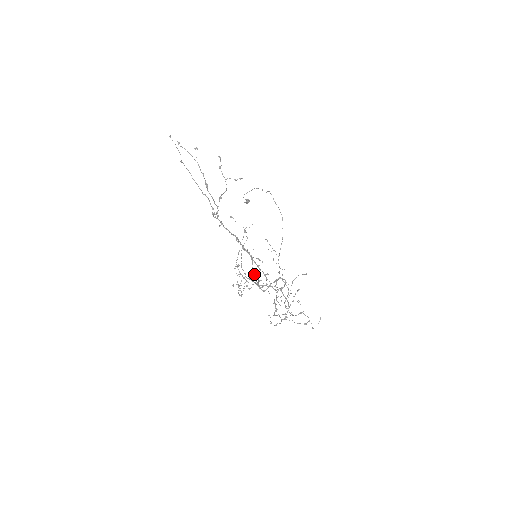
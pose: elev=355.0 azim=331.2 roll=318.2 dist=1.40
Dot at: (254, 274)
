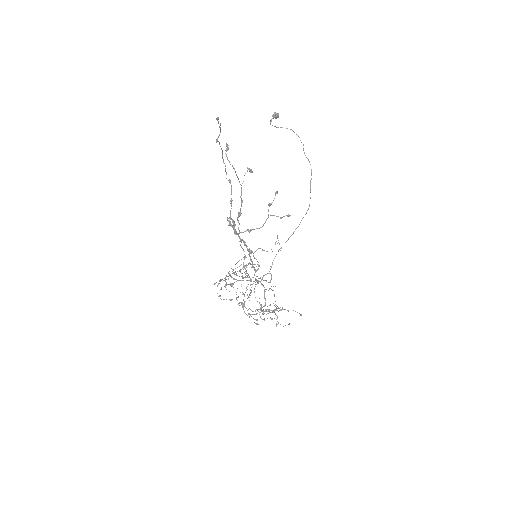
Dot at: occluded
